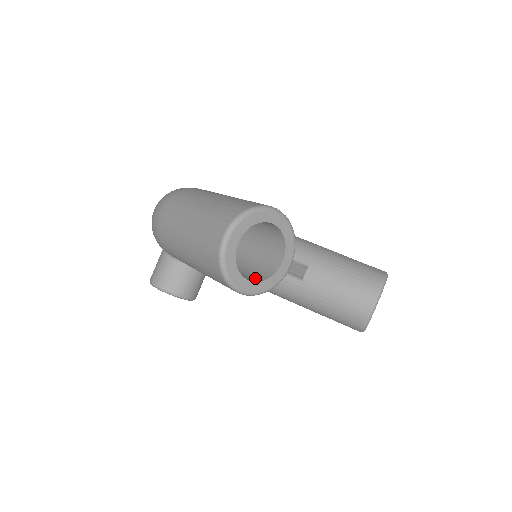
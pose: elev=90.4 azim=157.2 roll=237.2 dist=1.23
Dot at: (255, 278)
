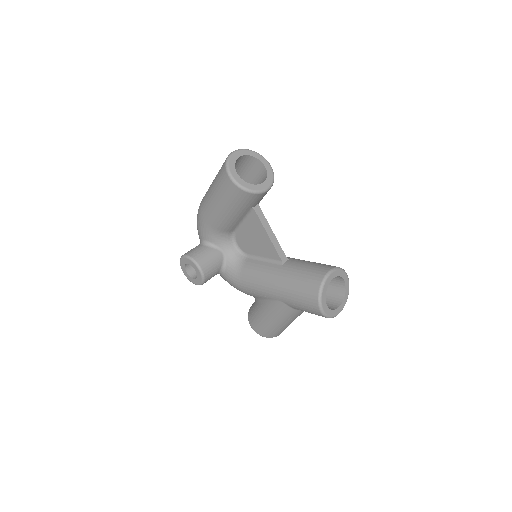
Dot at: occluded
